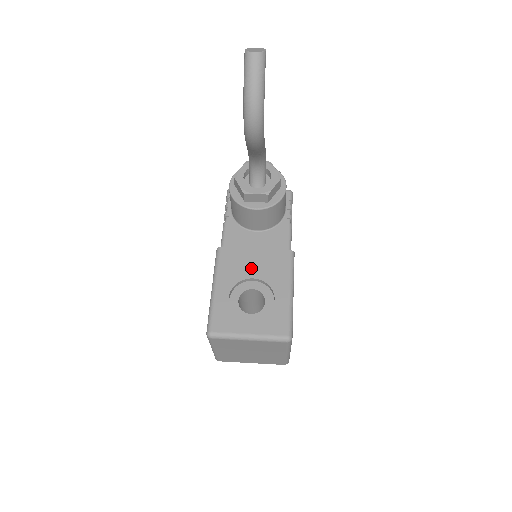
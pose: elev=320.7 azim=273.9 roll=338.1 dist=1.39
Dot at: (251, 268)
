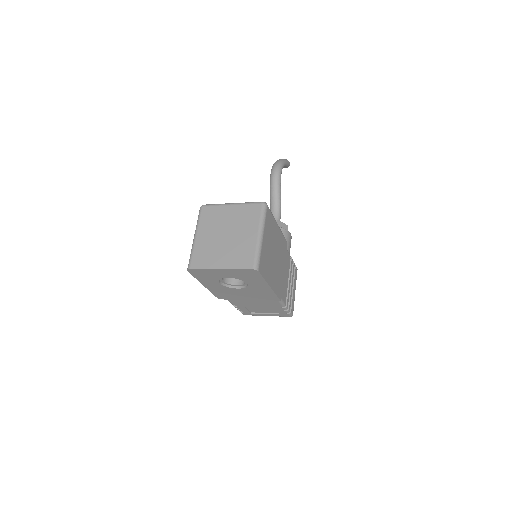
Dot at: occluded
